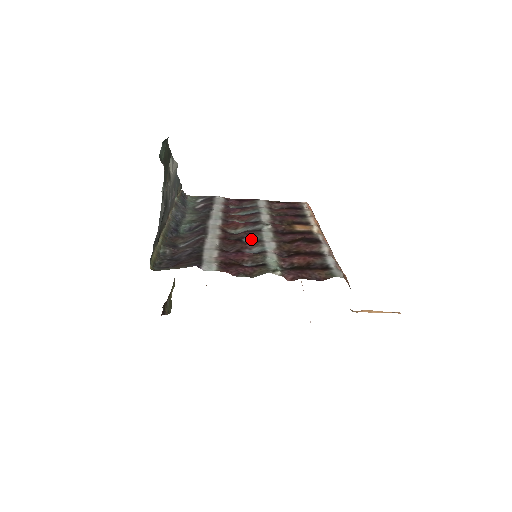
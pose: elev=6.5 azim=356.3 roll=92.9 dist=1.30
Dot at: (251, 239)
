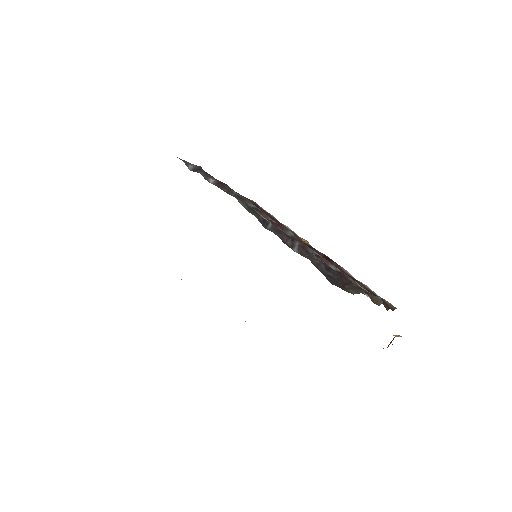
Dot at: occluded
